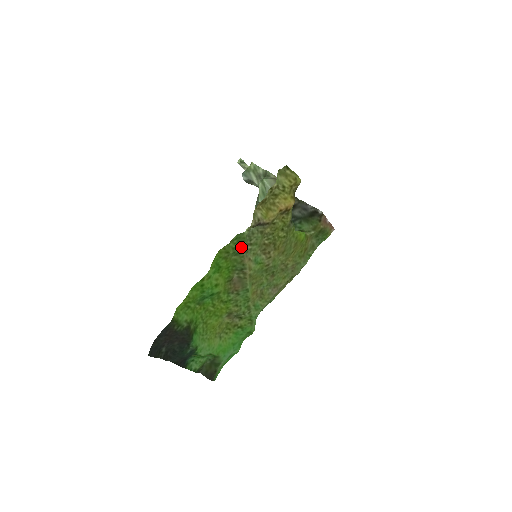
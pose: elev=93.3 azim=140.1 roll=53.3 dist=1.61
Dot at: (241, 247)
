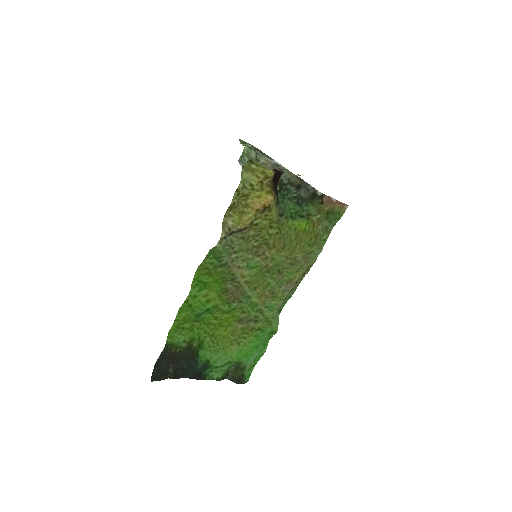
Dot at: (220, 260)
